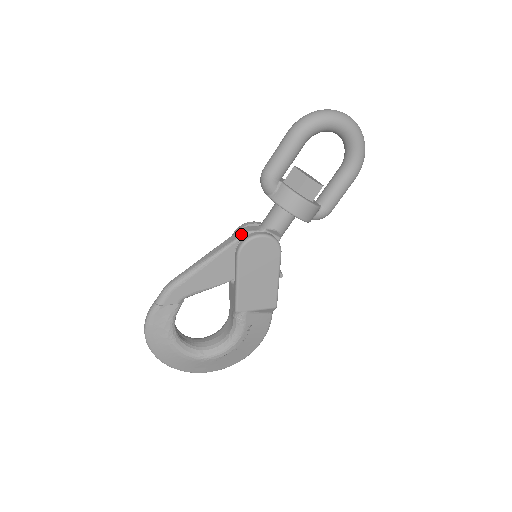
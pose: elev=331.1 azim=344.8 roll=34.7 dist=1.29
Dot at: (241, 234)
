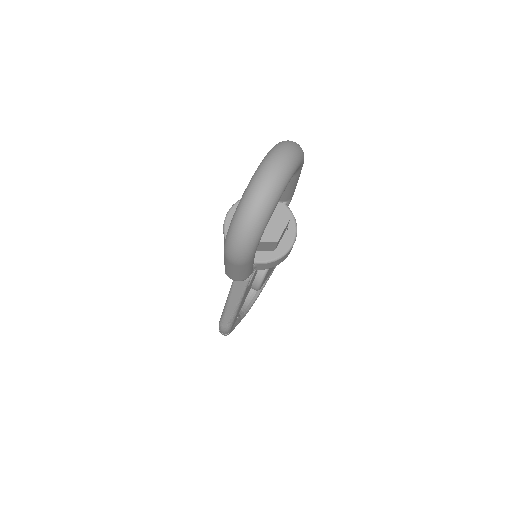
Dot at: (245, 284)
